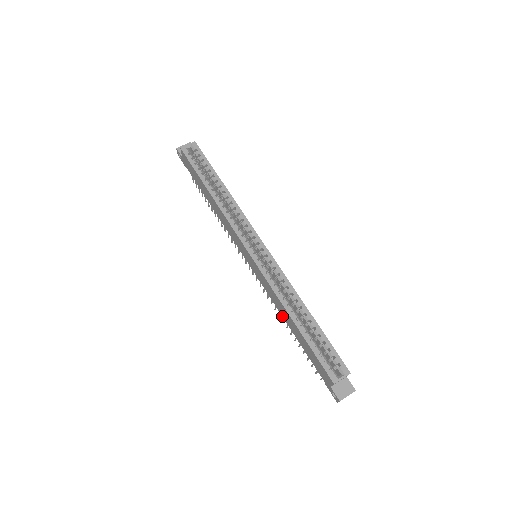
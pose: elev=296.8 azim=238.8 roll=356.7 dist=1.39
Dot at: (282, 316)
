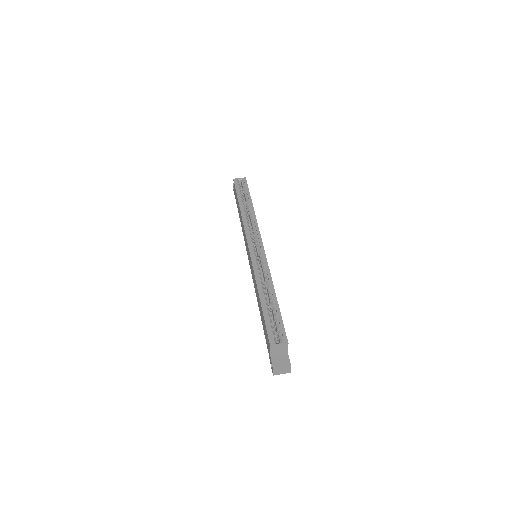
Dot at: (257, 301)
